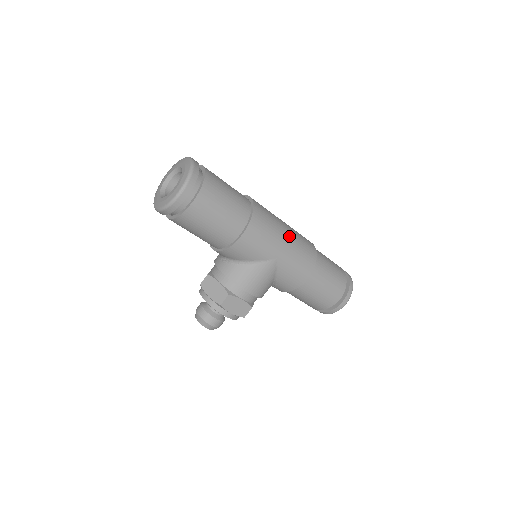
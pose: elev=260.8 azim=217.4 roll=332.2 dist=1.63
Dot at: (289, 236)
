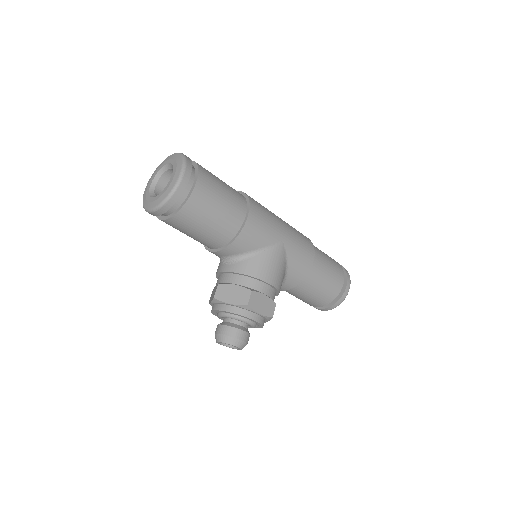
Dot at: (283, 221)
